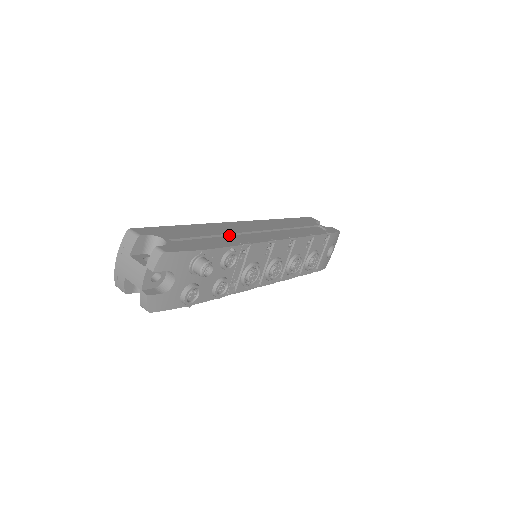
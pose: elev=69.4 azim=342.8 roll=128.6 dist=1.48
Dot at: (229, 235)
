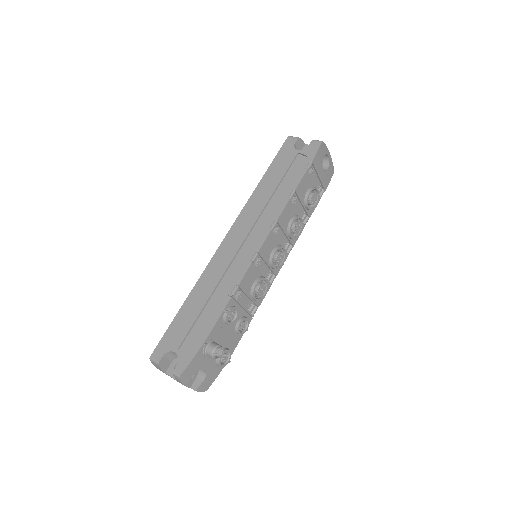
Dot at: (219, 283)
